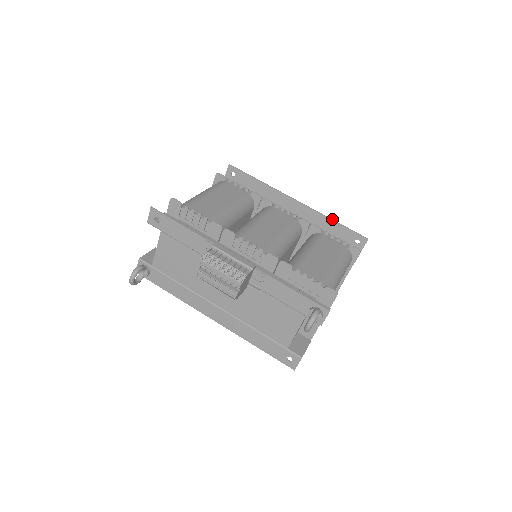
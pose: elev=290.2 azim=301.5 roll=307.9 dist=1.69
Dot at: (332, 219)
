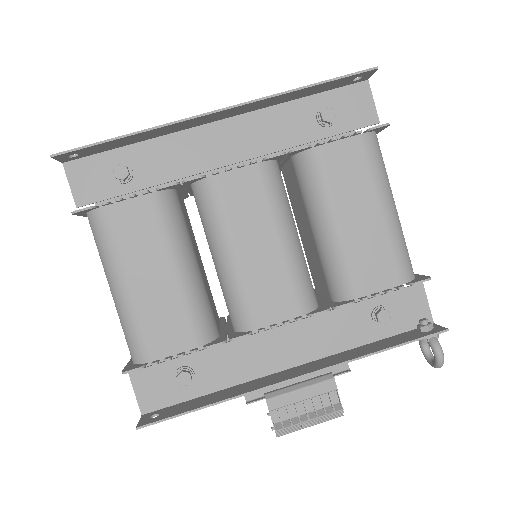
Dot at: (299, 88)
